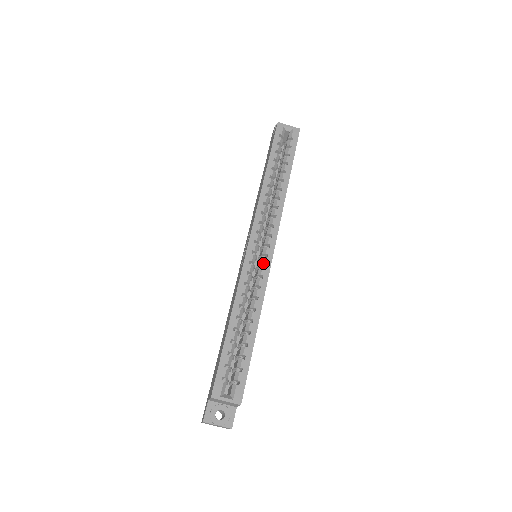
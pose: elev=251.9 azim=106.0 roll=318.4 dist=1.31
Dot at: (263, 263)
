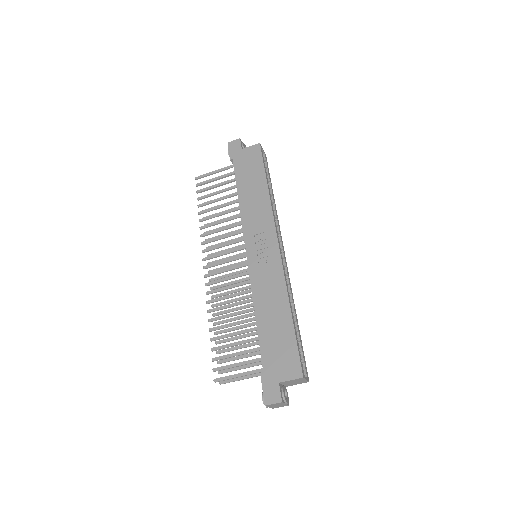
Dot at: (286, 265)
